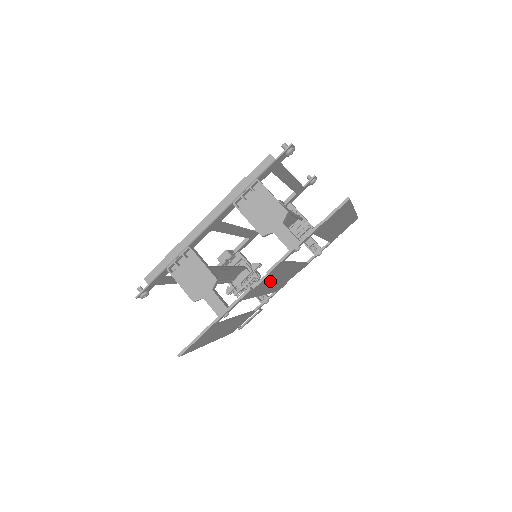
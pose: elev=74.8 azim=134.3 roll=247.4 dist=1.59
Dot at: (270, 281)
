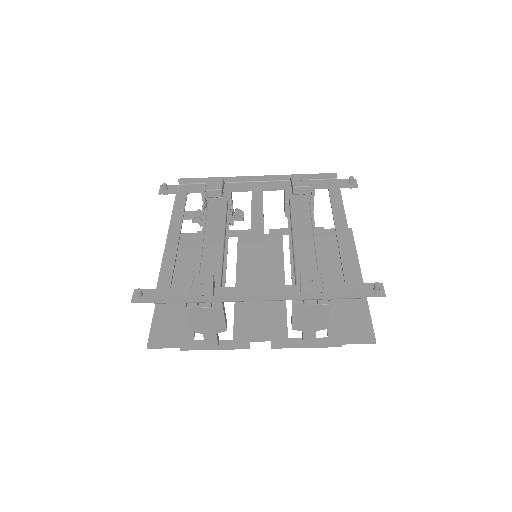
Dot at: (259, 308)
